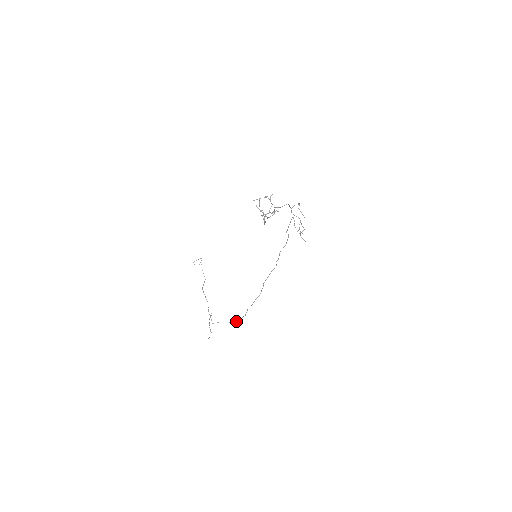
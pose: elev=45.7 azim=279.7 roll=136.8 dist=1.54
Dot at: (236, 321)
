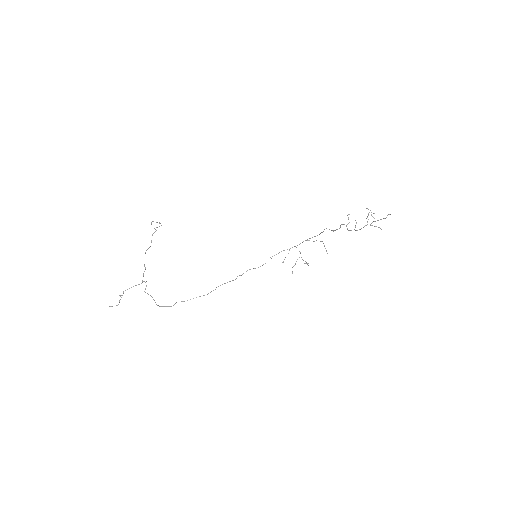
Dot at: (160, 306)
